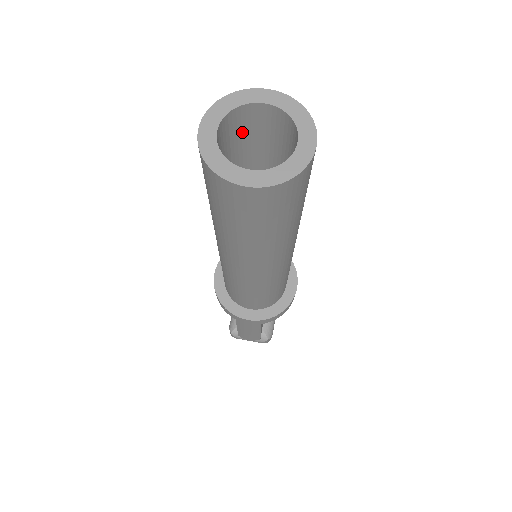
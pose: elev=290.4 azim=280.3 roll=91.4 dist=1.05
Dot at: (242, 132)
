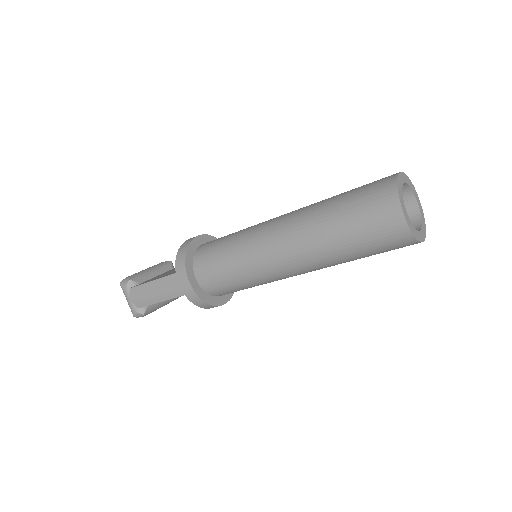
Dot at: occluded
